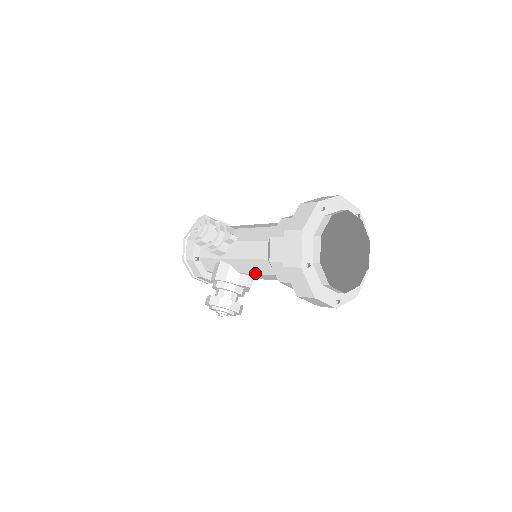
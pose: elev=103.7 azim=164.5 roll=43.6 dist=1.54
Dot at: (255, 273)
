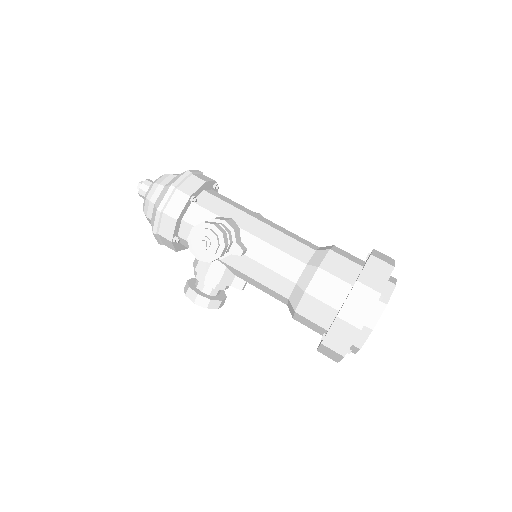
Dot at: occluded
